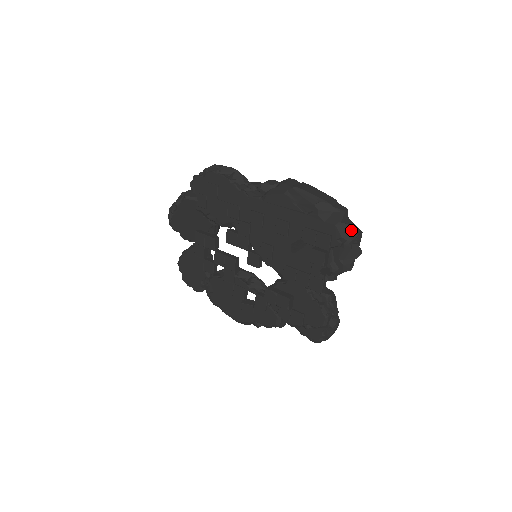
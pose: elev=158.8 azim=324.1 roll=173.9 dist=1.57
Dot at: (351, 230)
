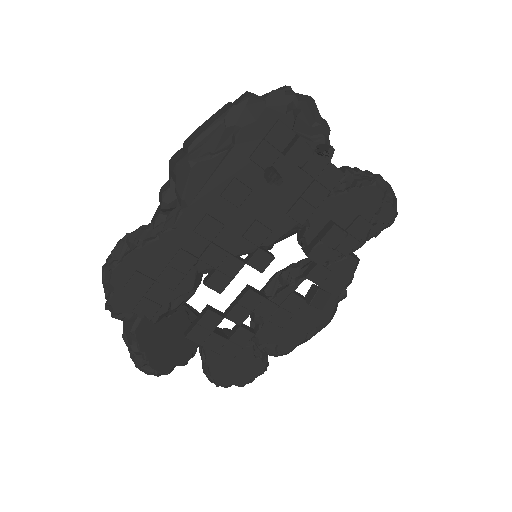
Dot at: (280, 91)
